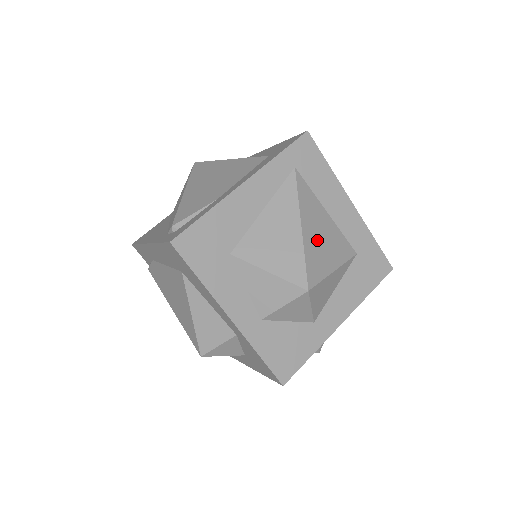
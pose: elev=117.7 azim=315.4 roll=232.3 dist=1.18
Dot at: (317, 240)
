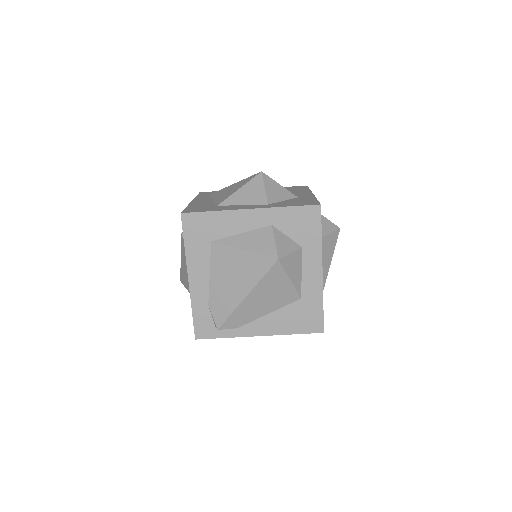
Dot at: occluded
